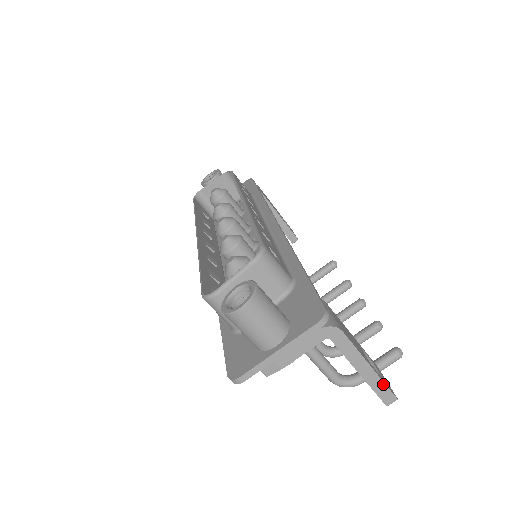
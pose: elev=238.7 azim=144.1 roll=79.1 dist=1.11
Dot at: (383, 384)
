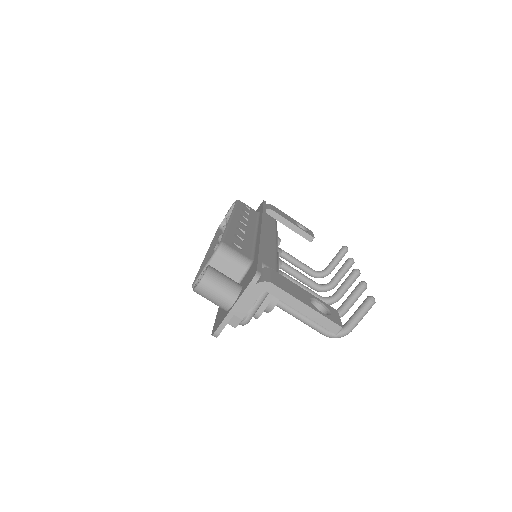
Dot at: (324, 317)
